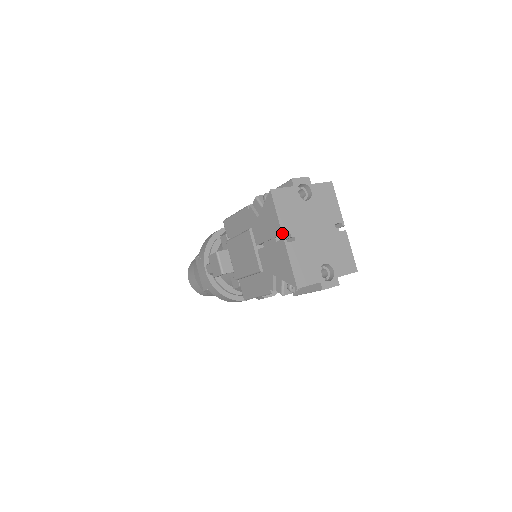
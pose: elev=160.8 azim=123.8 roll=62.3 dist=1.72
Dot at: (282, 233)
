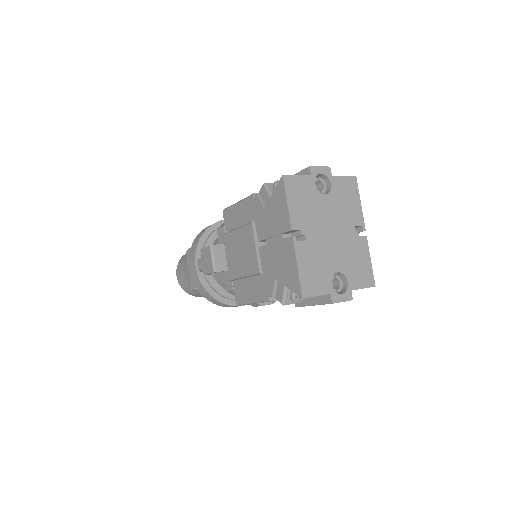
Dot at: (291, 229)
